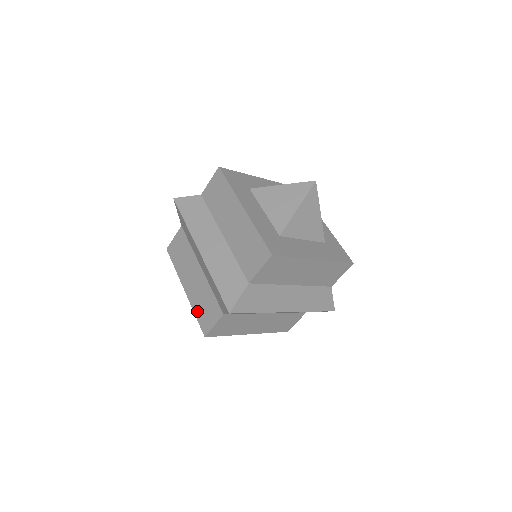
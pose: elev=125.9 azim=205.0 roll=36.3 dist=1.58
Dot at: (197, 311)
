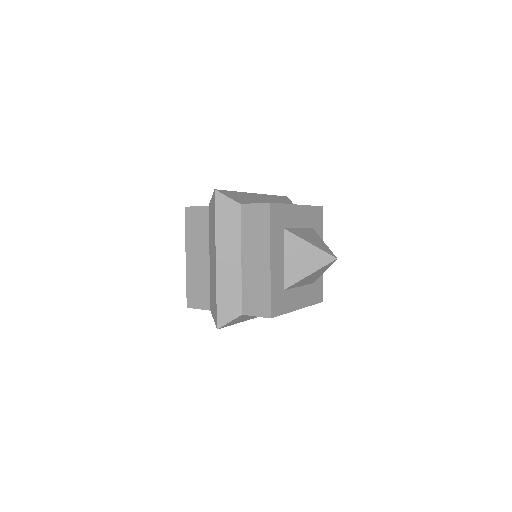
Dot at: occluded
